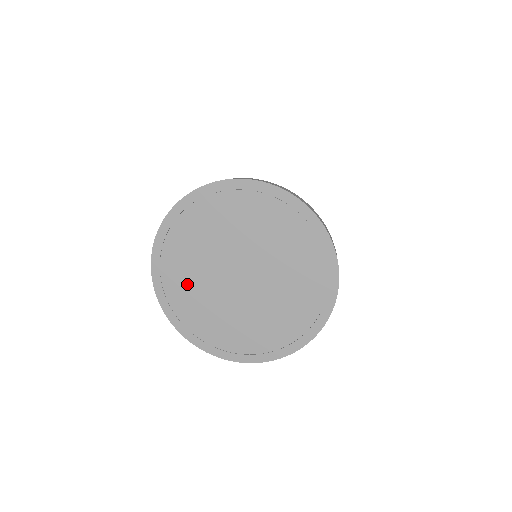
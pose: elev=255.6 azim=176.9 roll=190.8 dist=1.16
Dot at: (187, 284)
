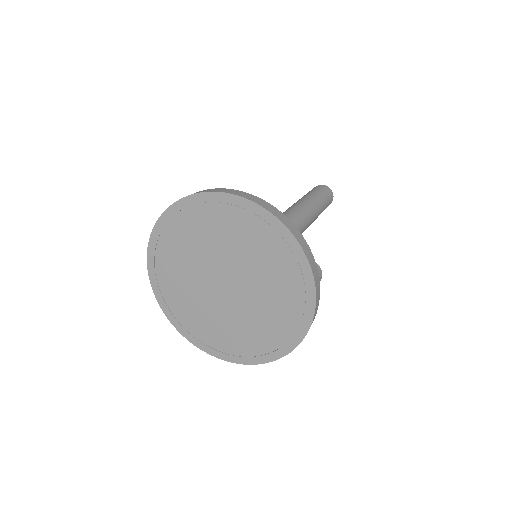
Dot at: (178, 283)
